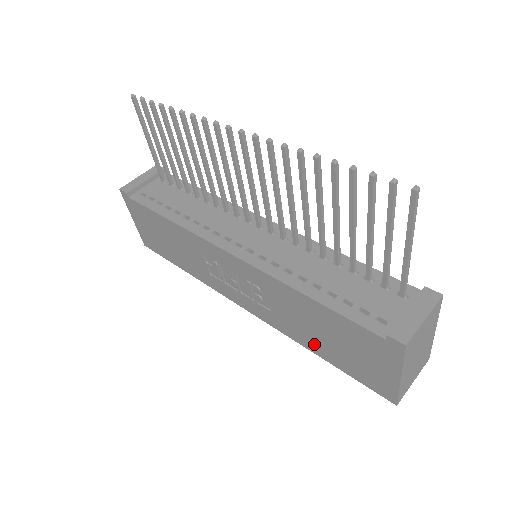
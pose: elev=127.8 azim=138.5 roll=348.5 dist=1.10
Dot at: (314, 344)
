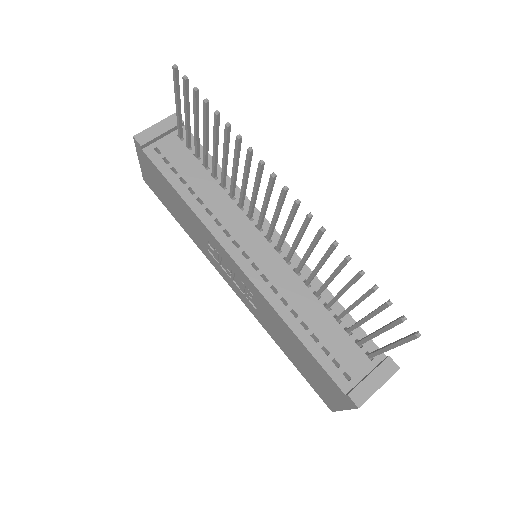
Dot at: (284, 348)
